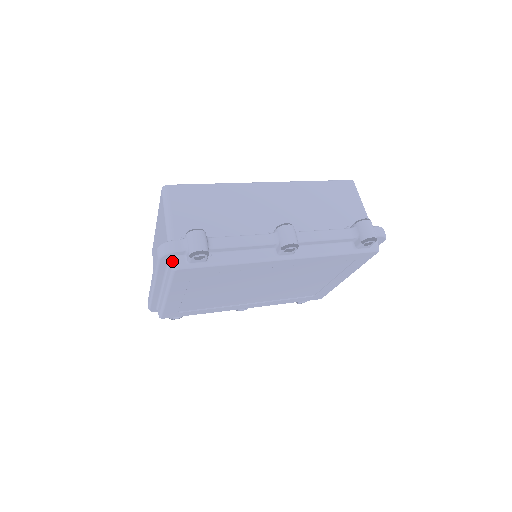
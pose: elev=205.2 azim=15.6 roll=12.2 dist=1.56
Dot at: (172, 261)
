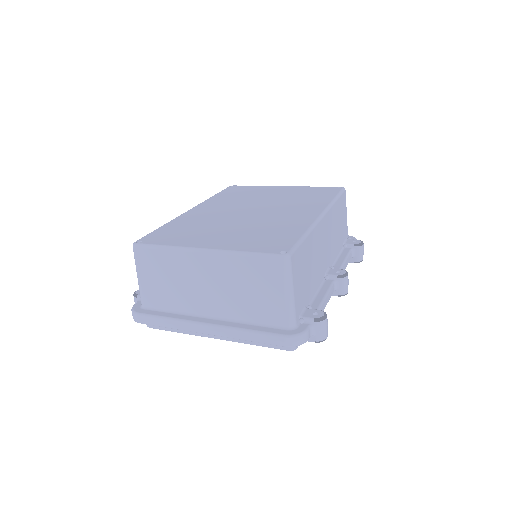
Dot at: occluded
